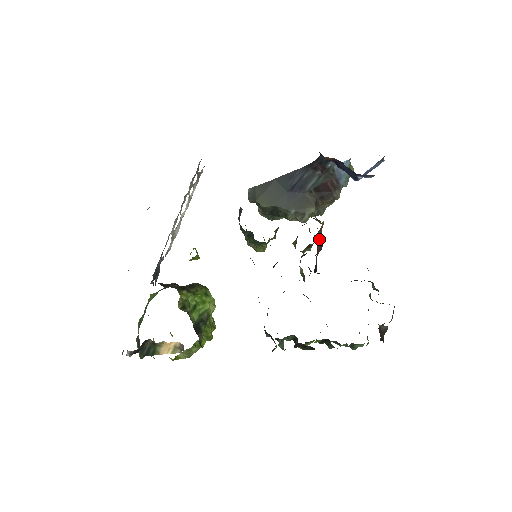
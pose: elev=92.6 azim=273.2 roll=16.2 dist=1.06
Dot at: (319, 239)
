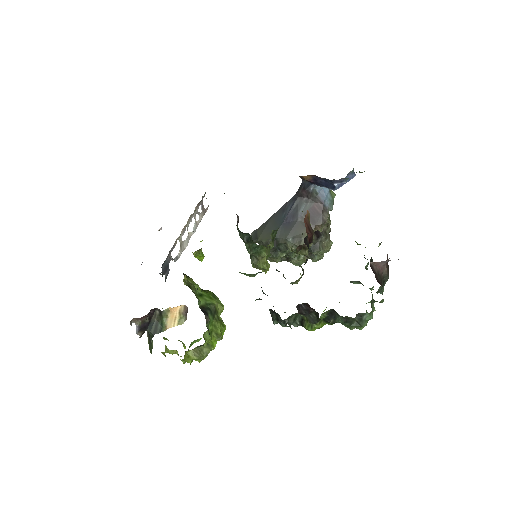
Dot at: (307, 226)
